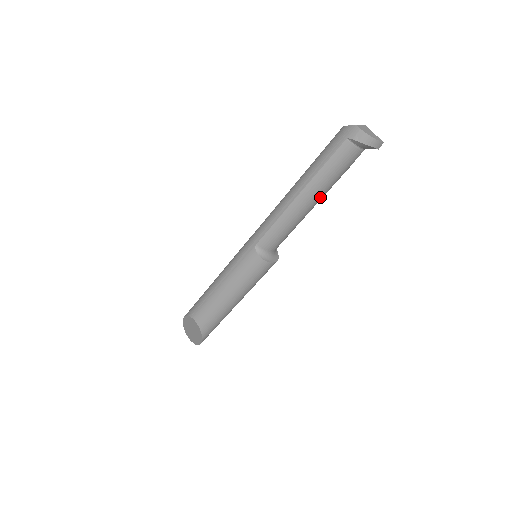
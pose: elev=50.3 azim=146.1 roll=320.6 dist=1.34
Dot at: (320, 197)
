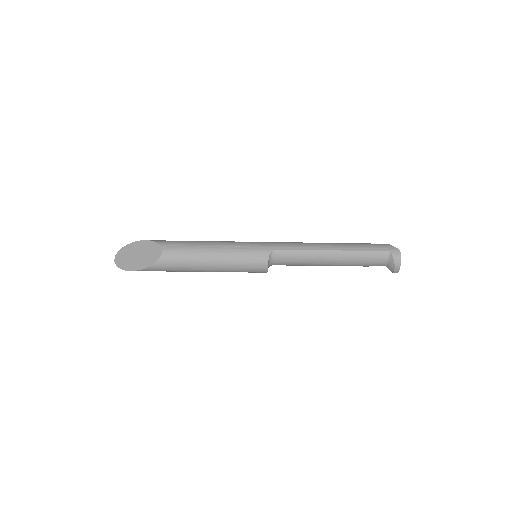
Dot at: (338, 264)
